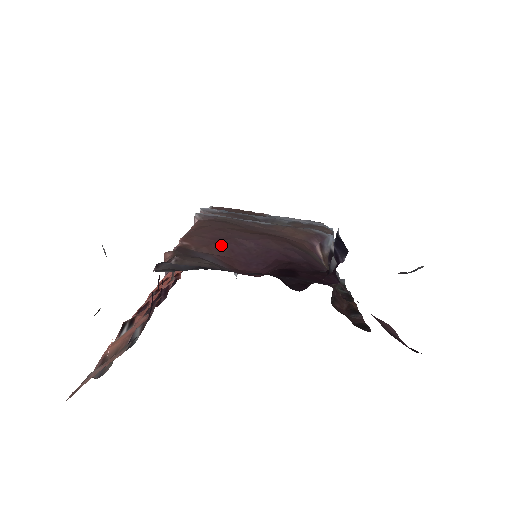
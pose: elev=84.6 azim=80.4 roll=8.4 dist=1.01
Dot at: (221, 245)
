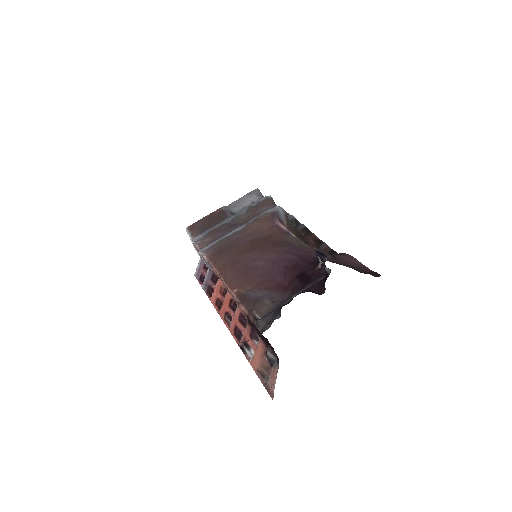
Dot at: (250, 276)
